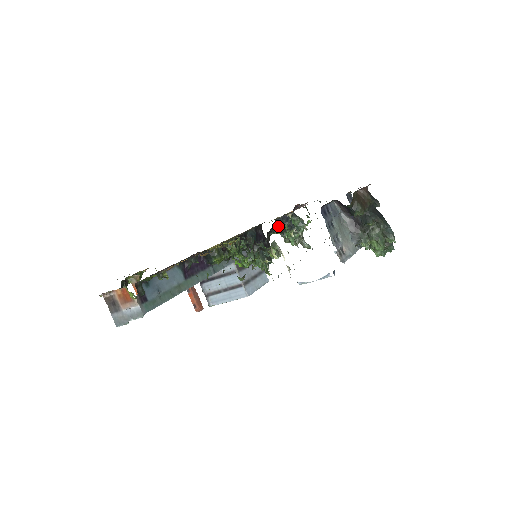
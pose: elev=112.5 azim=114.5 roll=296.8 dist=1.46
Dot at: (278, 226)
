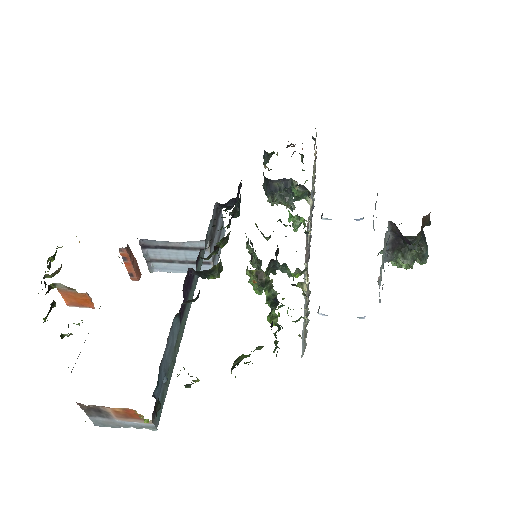
Dot at: (270, 189)
